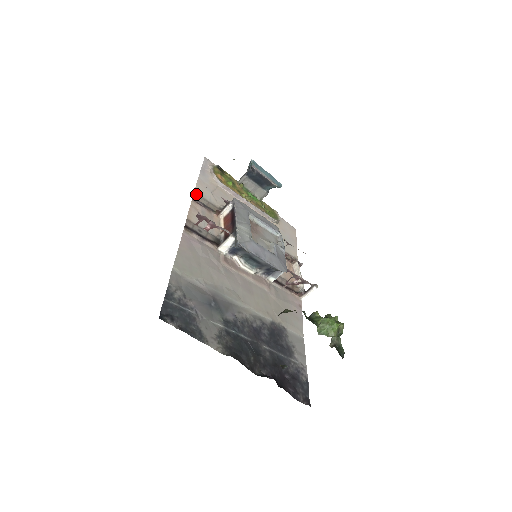
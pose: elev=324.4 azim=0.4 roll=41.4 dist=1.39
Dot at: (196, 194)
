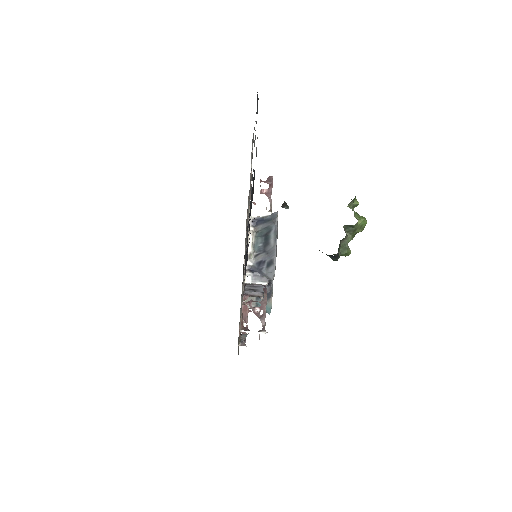
Dot at: occluded
